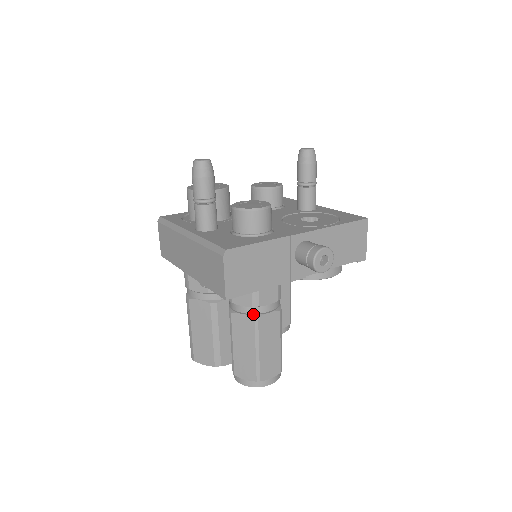
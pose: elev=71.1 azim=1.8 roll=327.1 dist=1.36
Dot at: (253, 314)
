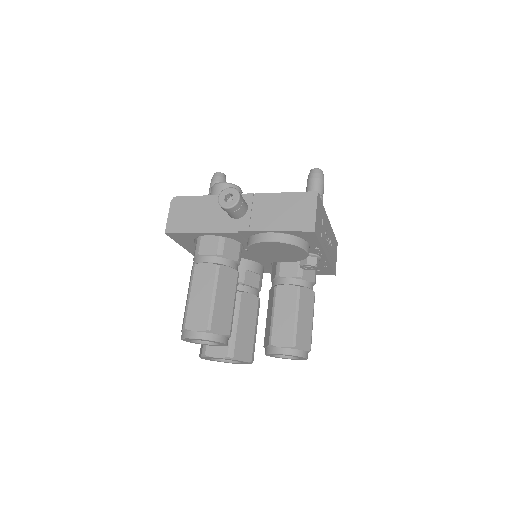
Dot at: occluded
